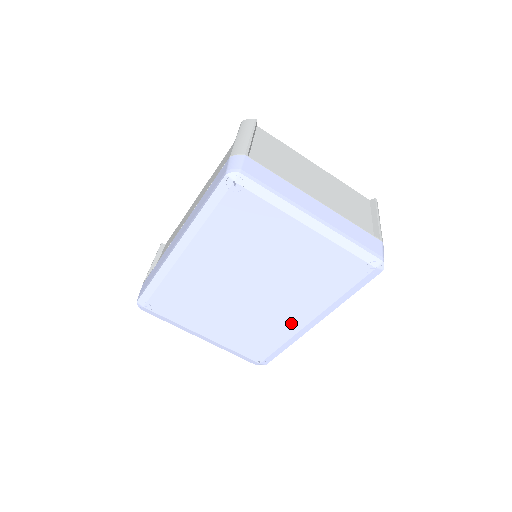
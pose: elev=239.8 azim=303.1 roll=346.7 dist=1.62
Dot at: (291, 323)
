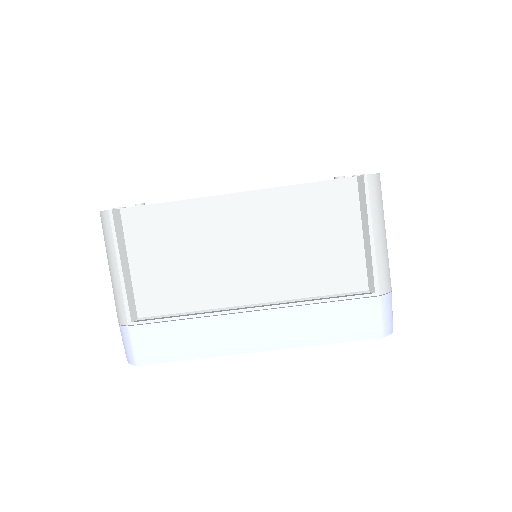
Dot at: occluded
